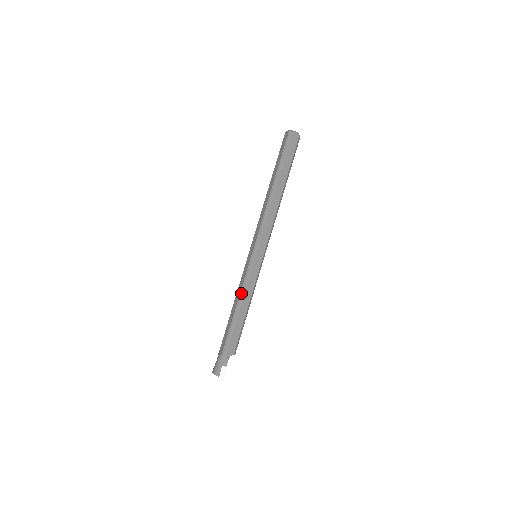
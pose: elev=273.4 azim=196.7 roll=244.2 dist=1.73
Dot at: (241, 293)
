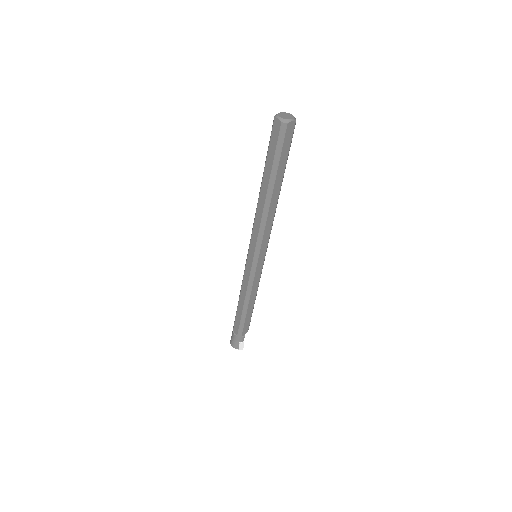
Dot at: (247, 293)
